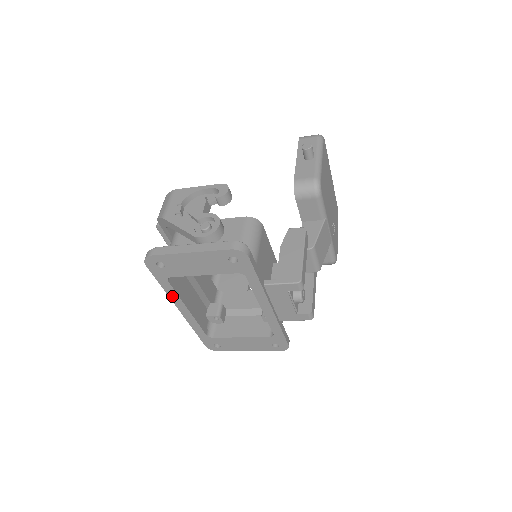
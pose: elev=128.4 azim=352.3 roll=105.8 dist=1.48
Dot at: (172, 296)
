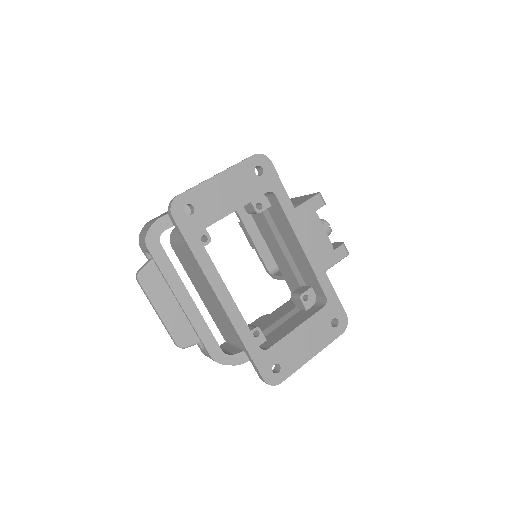
Dot at: (208, 272)
